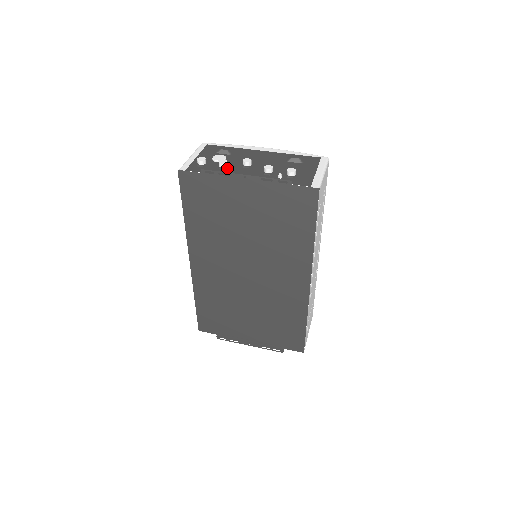
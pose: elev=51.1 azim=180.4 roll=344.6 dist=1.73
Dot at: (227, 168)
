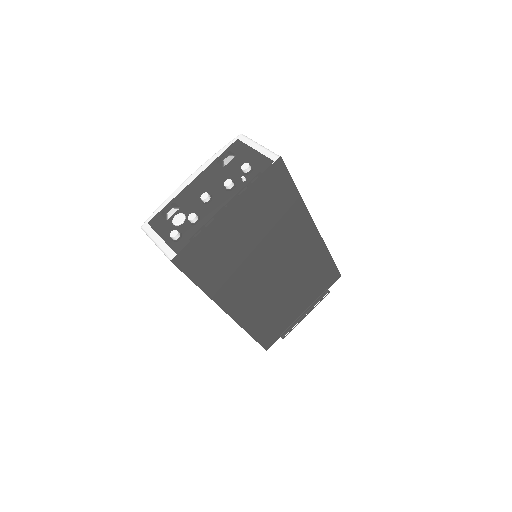
Dot at: (199, 218)
